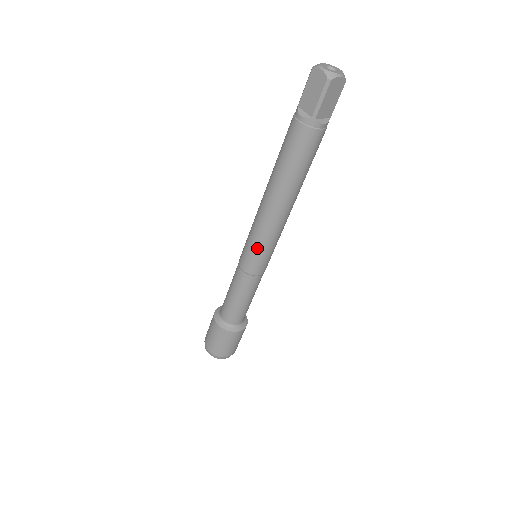
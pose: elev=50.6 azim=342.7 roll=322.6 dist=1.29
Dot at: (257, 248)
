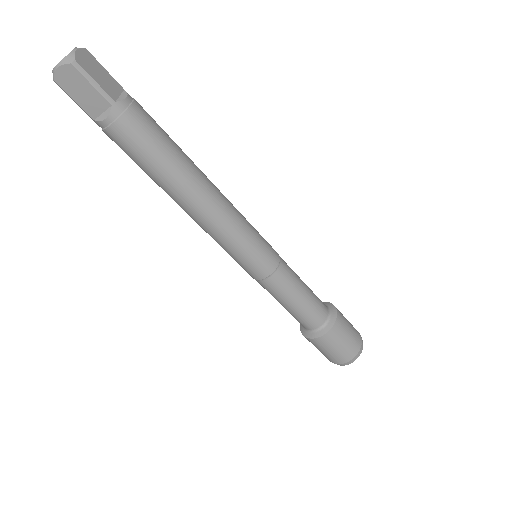
Dot at: (246, 247)
